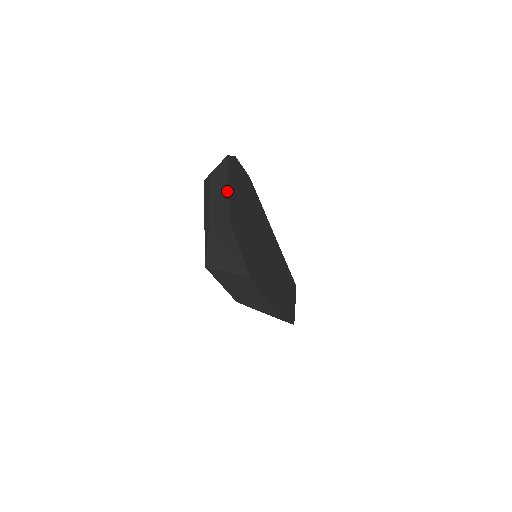
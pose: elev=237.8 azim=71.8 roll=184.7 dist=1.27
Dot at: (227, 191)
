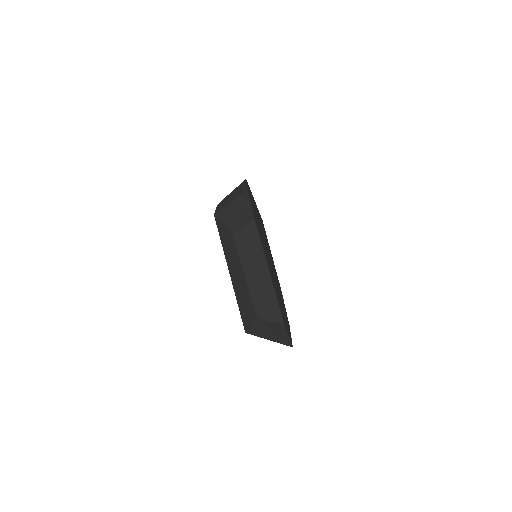
Dot at: (270, 279)
